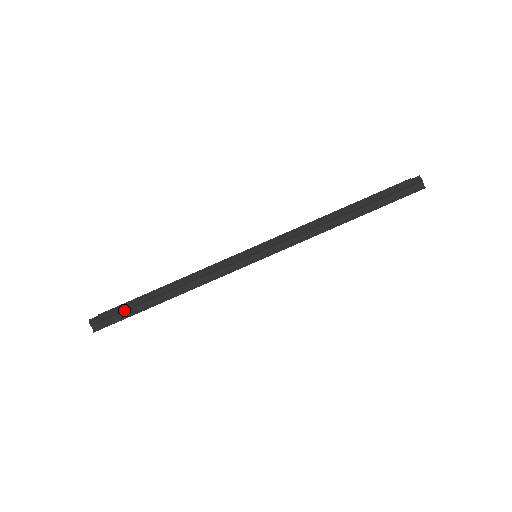
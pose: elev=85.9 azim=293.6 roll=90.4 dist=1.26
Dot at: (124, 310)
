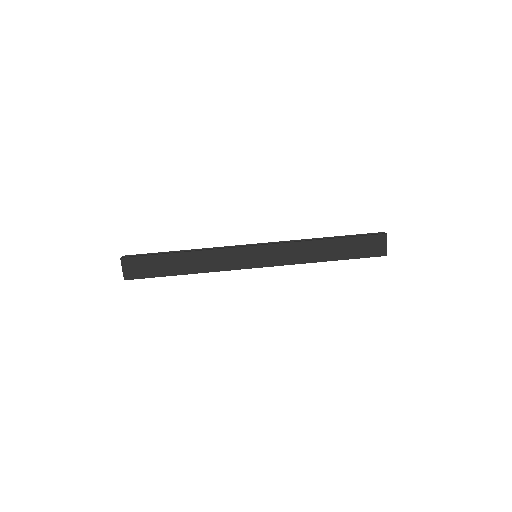
Dot at: (150, 253)
